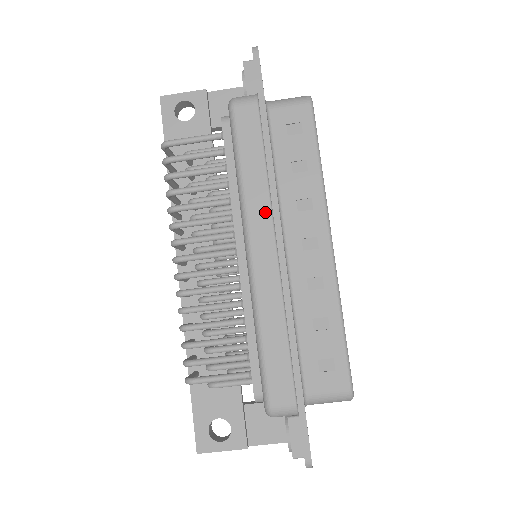
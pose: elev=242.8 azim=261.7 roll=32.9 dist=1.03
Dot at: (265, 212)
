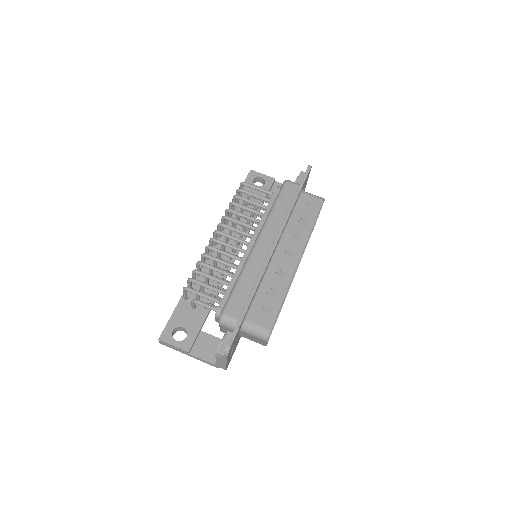
Dot at: (275, 229)
